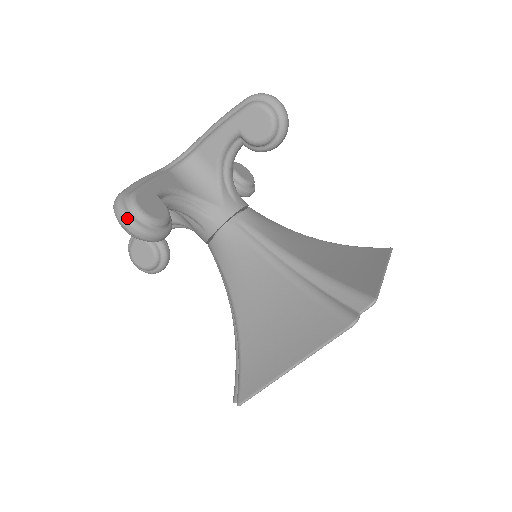
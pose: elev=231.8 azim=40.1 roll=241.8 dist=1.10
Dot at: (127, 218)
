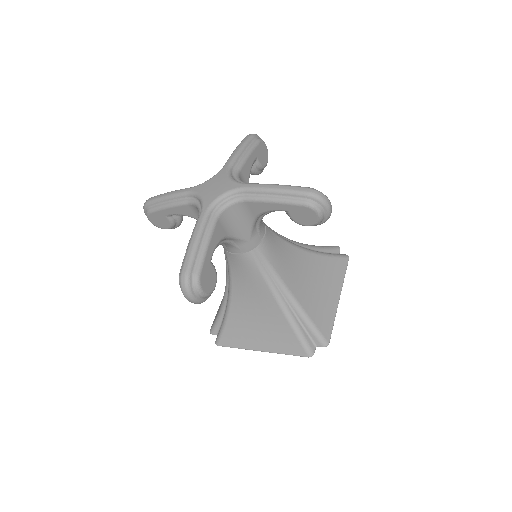
Dot at: (192, 299)
